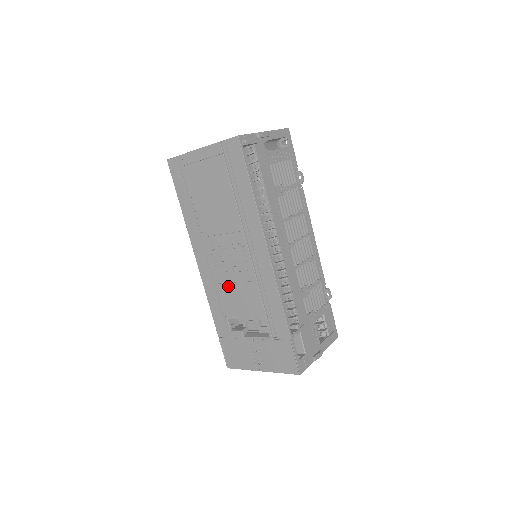
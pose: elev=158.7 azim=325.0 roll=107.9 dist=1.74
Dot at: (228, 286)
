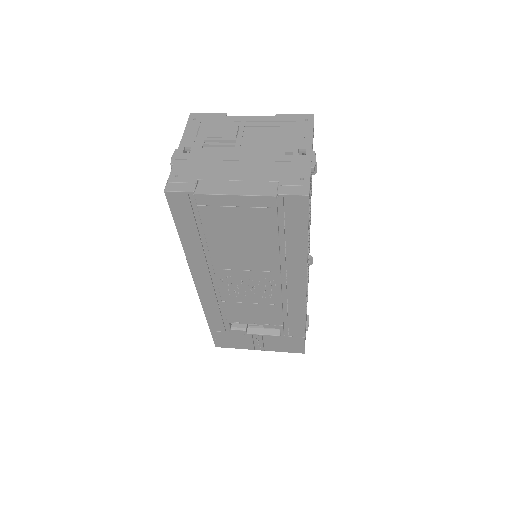
Dot at: (239, 304)
